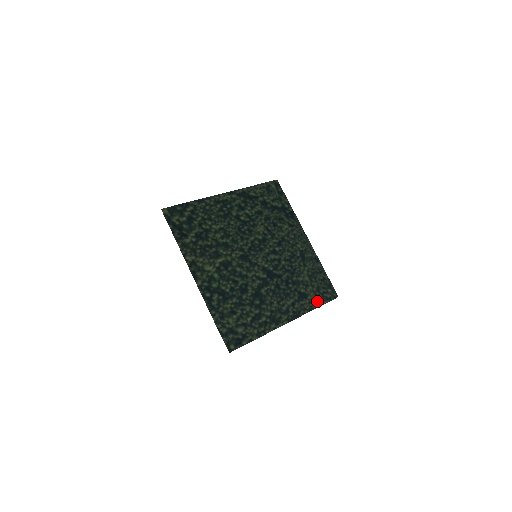
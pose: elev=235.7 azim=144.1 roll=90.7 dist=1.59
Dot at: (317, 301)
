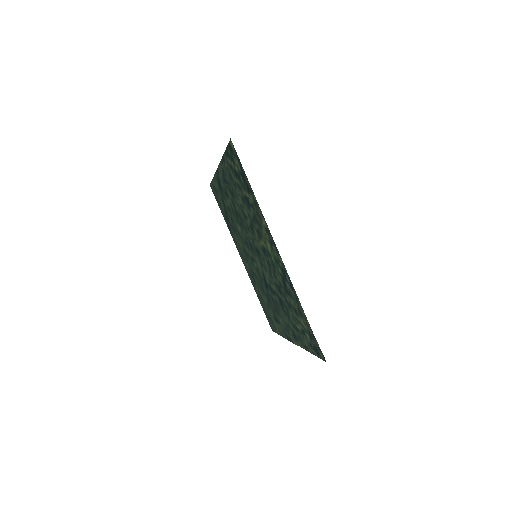
Dot at: (277, 329)
